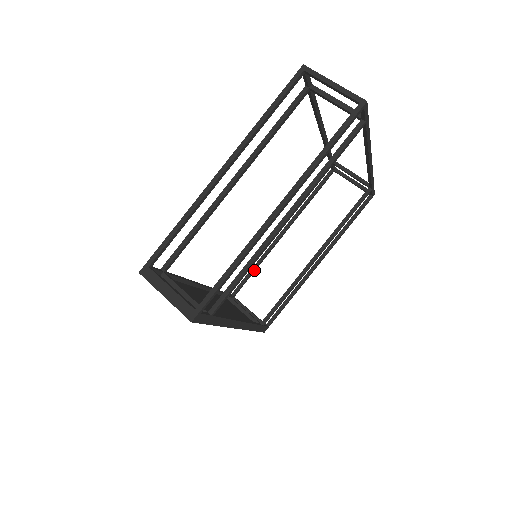
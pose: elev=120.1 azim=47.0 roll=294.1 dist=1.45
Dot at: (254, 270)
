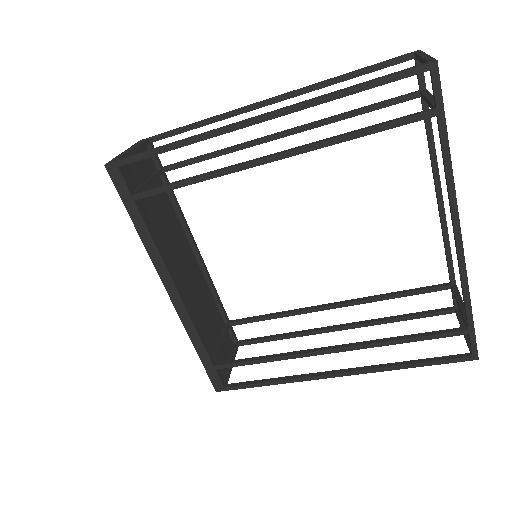
Dot at: (278, 337)
